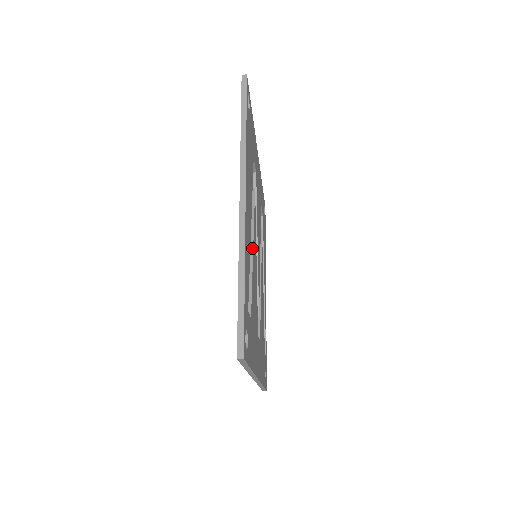
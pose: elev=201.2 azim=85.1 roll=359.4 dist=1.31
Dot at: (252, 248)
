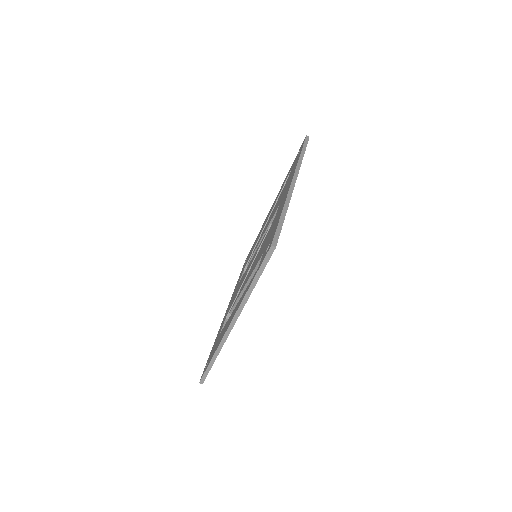
Dot at: occluded
